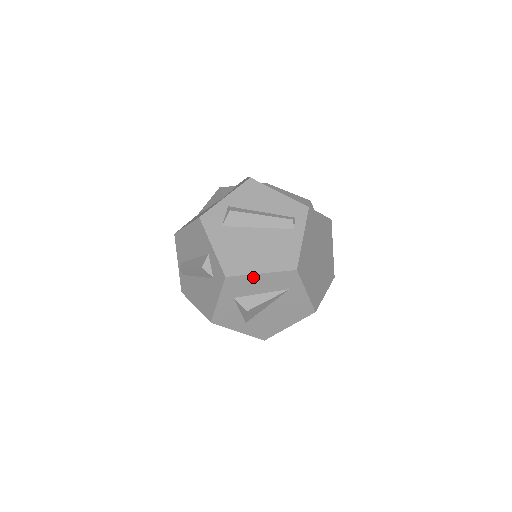
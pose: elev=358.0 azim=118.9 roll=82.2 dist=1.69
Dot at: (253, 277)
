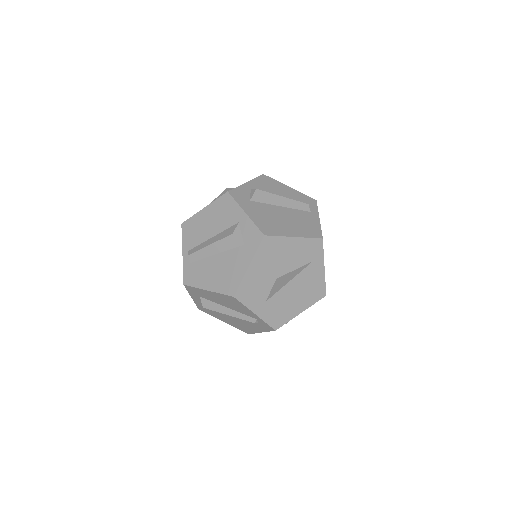
Dot at: (287, 240)
